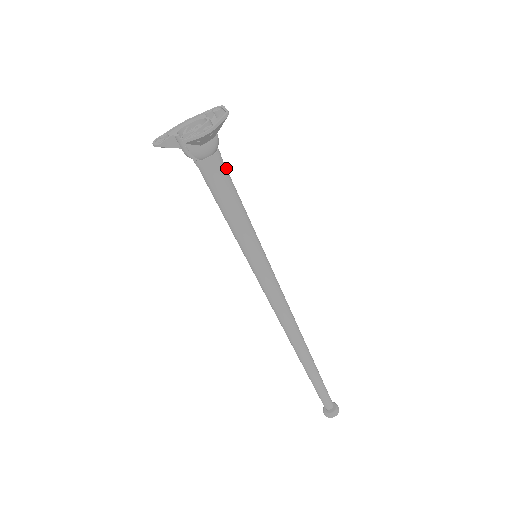
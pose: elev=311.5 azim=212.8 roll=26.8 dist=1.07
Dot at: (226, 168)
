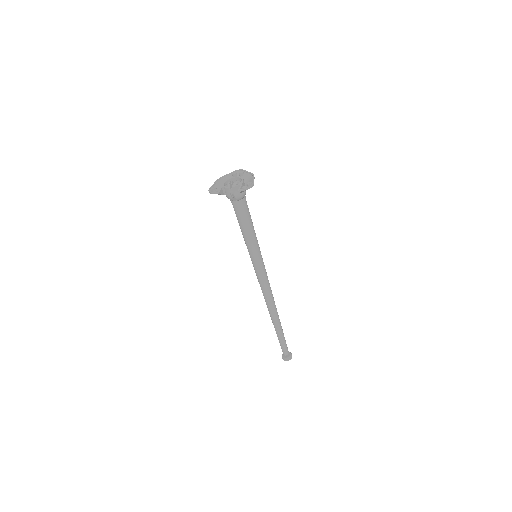
Dot at: (247, 205)
